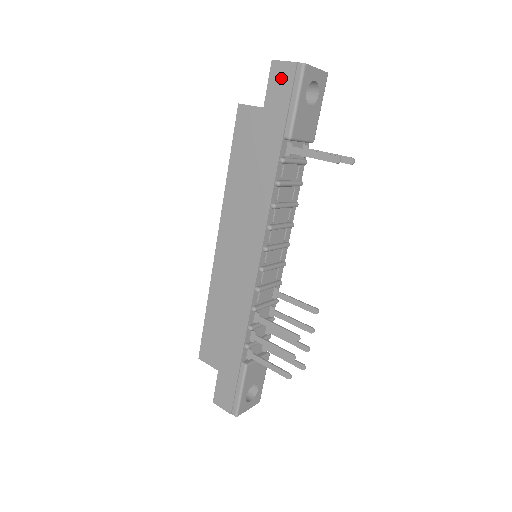
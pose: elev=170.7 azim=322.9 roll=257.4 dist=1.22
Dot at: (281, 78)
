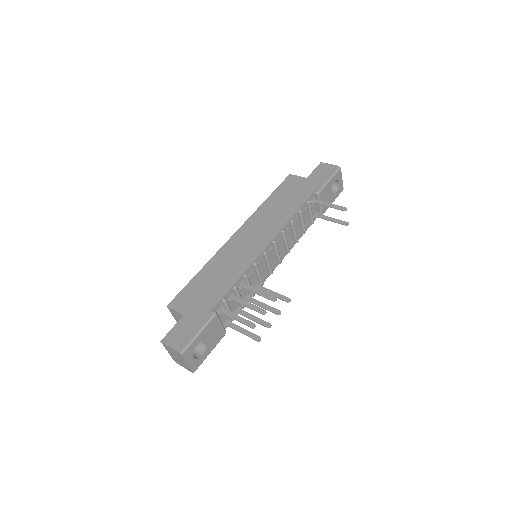
Dot at: (324, 169)
